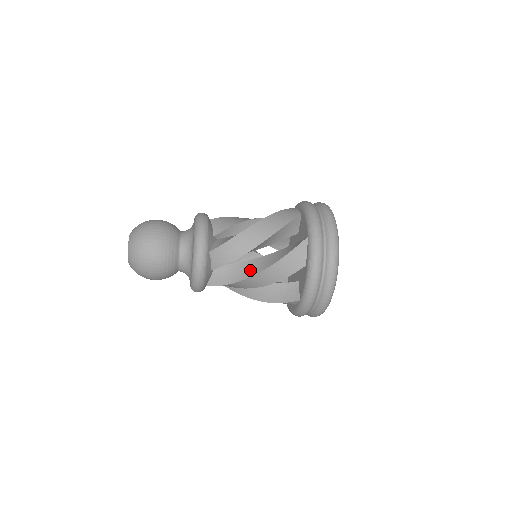
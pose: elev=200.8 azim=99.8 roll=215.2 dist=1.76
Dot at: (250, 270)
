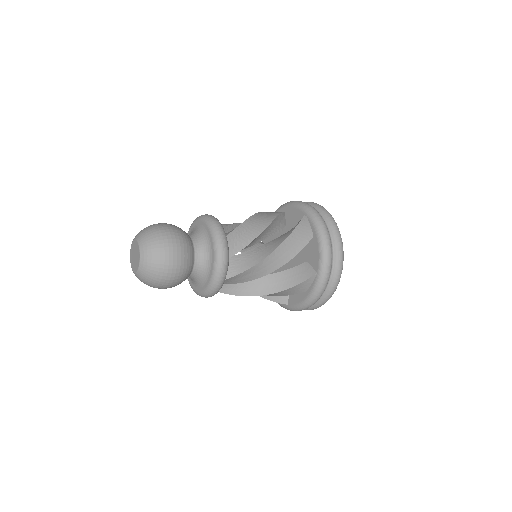
Dot at: (256, 288)
